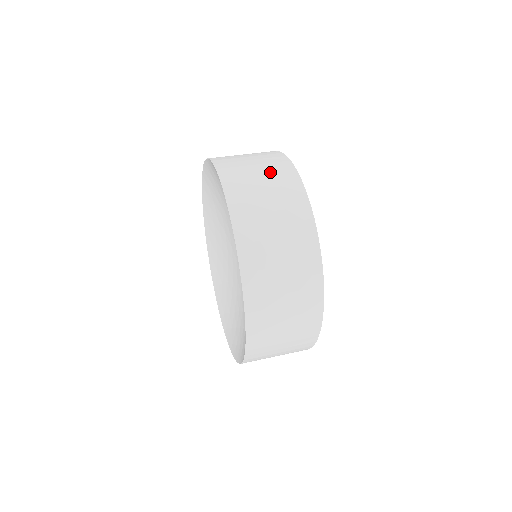
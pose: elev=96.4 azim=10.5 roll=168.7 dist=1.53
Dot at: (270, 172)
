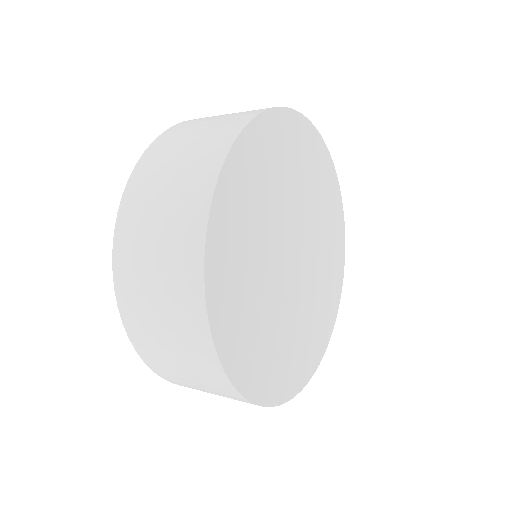
Dot at: occluded
